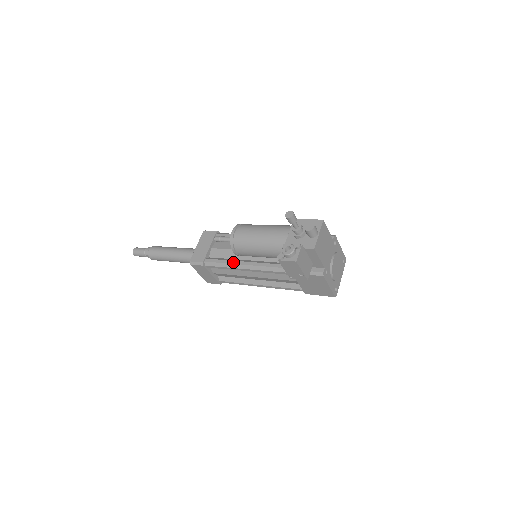
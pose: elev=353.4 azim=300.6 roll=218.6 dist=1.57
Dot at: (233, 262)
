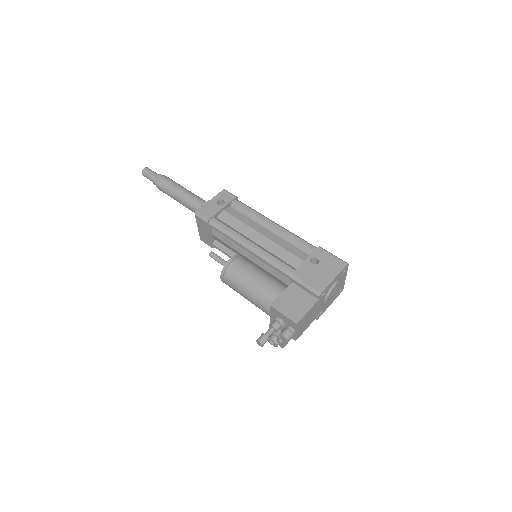
Dot at: occluded
